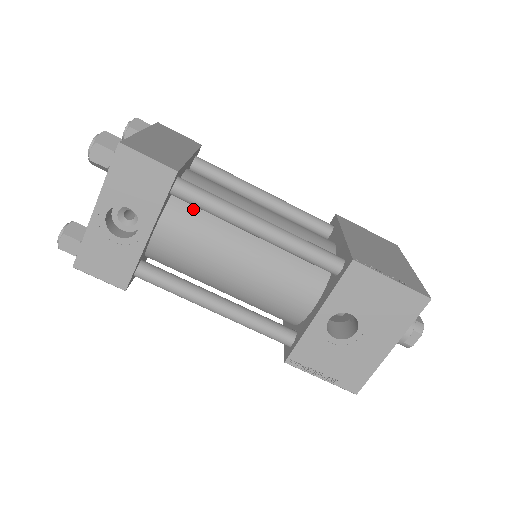
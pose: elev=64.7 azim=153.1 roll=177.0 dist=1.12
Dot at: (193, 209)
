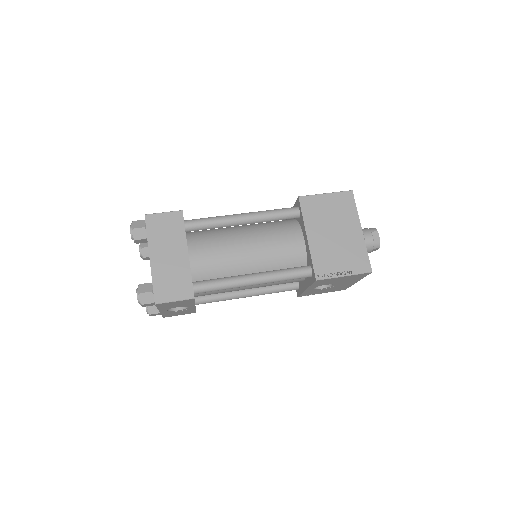
Dot at: occluded
